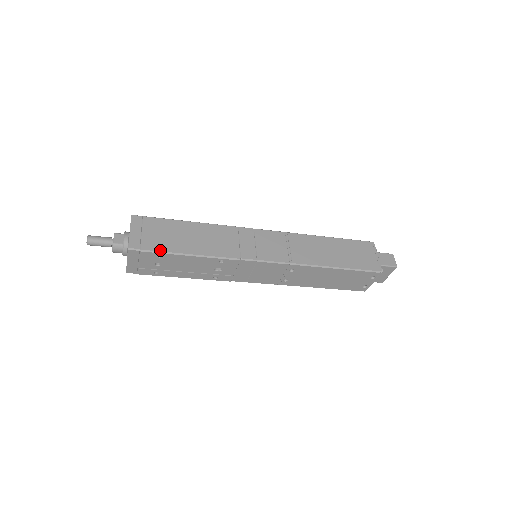
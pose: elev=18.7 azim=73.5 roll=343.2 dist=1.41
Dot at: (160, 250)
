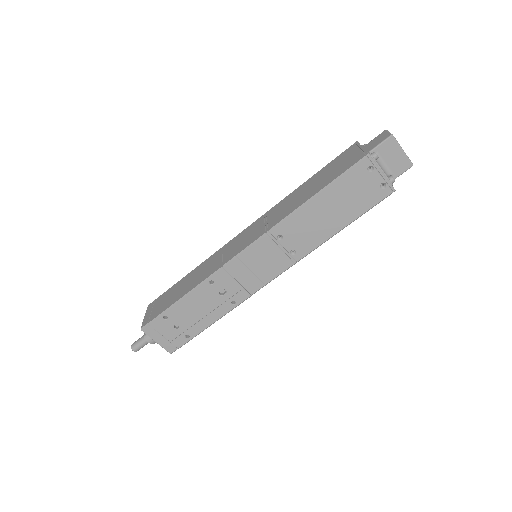
Dot at: (161, 312)
